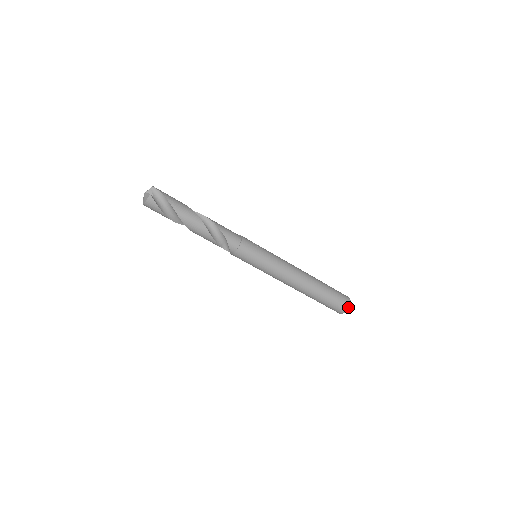
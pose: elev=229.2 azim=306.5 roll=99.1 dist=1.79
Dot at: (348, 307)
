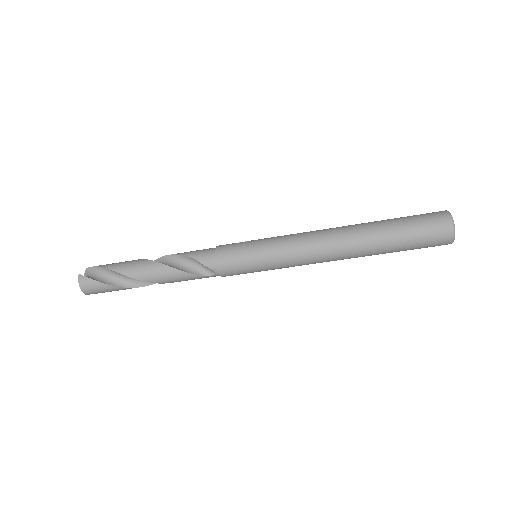
Dot at: (449, 219)
